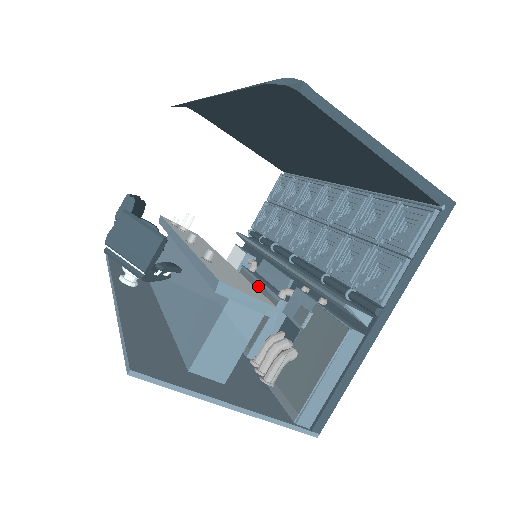
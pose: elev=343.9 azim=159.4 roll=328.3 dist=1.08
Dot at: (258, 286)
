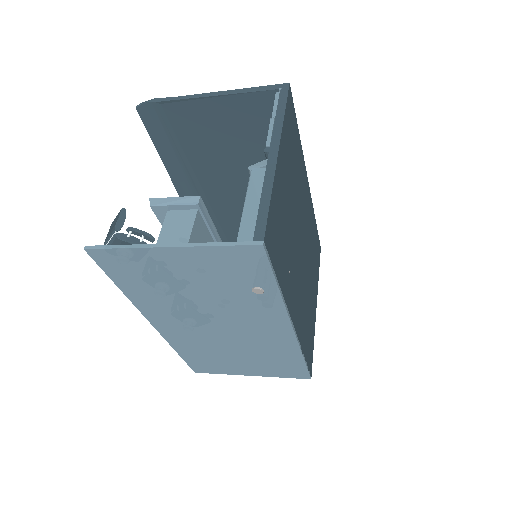
Dot at: occluded
